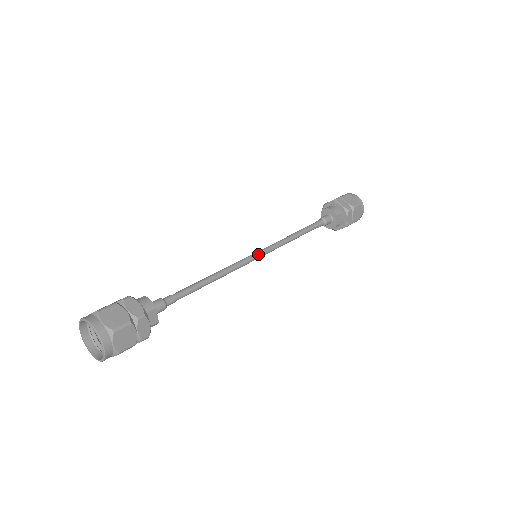
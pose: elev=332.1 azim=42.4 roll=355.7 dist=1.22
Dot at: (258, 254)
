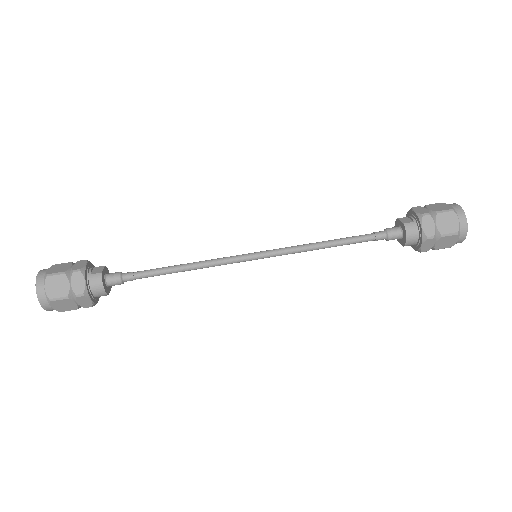
Dot at: occluded
